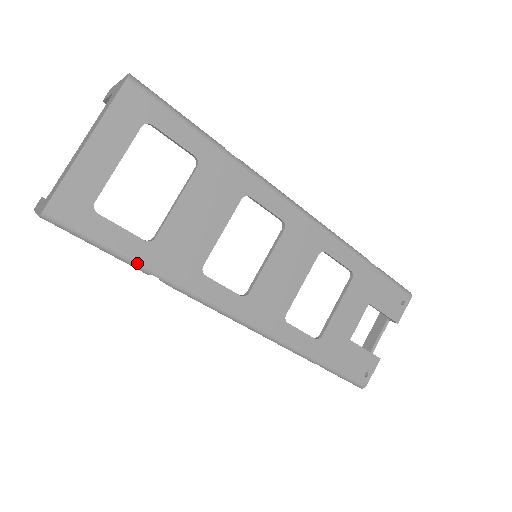
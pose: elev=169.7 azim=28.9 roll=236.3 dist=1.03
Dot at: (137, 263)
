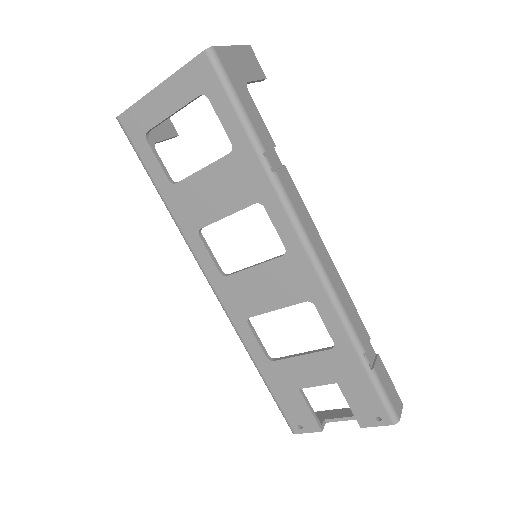
Dot at: (158, 191)
